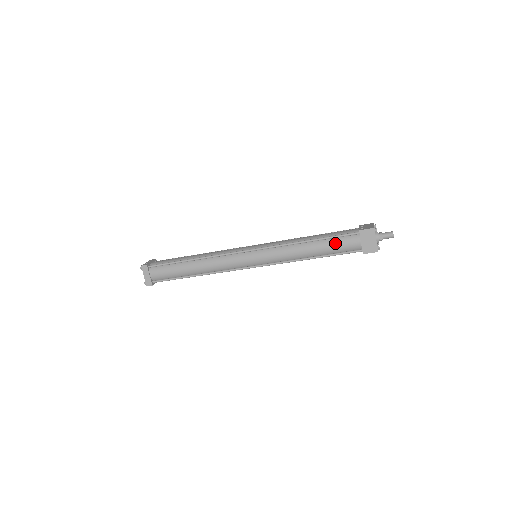
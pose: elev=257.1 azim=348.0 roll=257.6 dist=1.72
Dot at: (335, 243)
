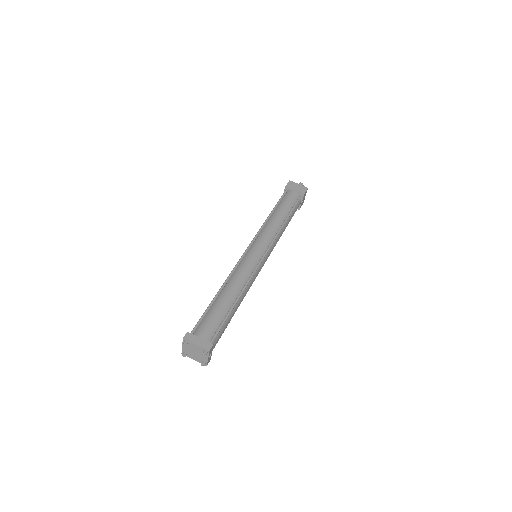
Dot at: (285, 202)
